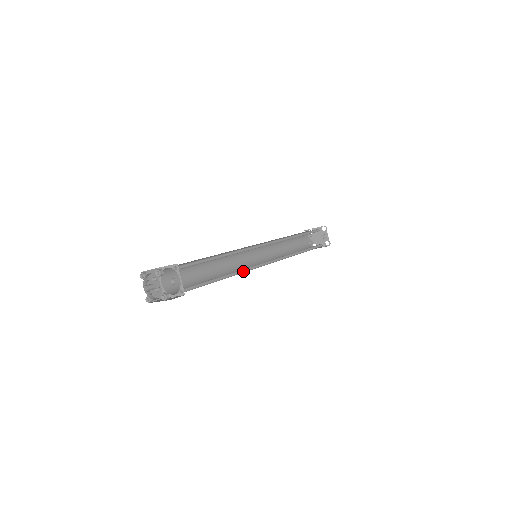
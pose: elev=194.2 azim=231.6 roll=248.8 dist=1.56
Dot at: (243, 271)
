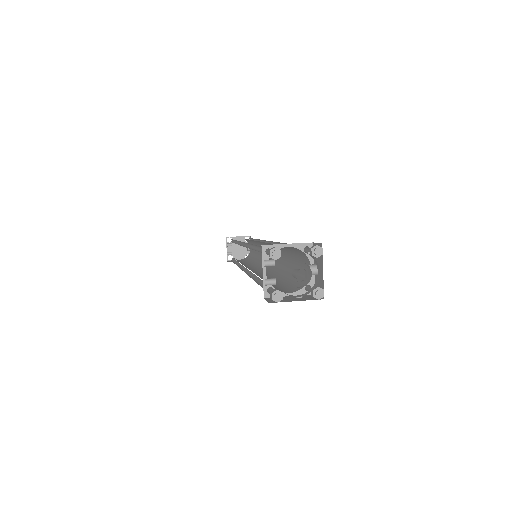
Dot at: occluded
